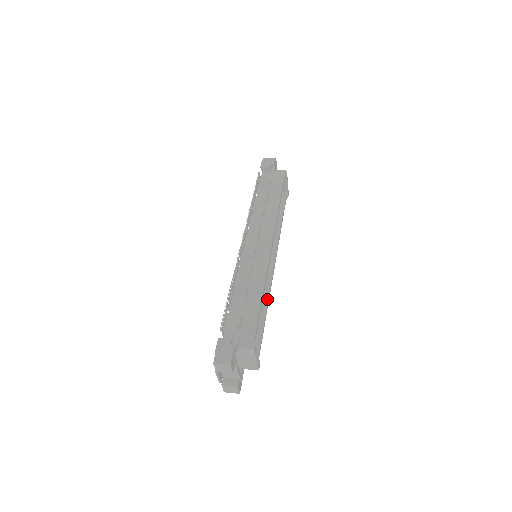
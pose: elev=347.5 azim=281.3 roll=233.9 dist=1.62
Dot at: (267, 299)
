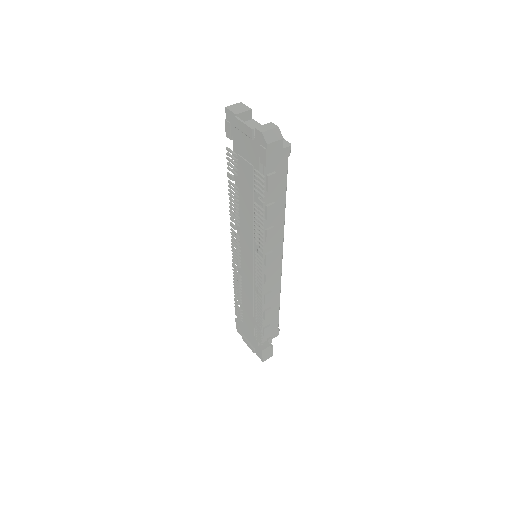
Dot at: occluded
